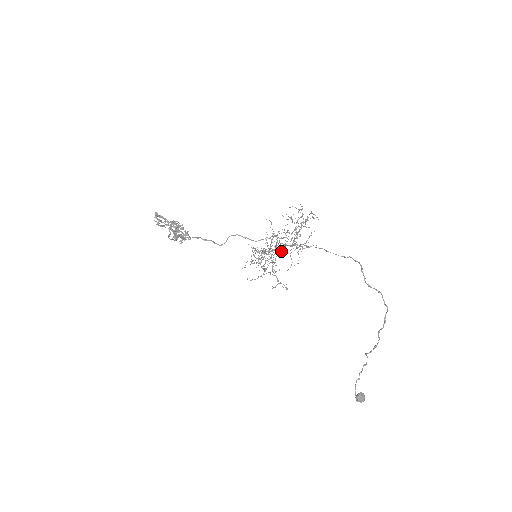
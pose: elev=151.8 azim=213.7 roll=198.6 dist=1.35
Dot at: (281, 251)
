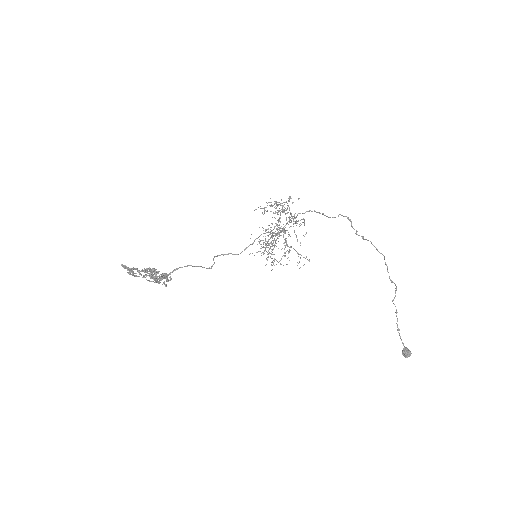
Dot at: occluded
